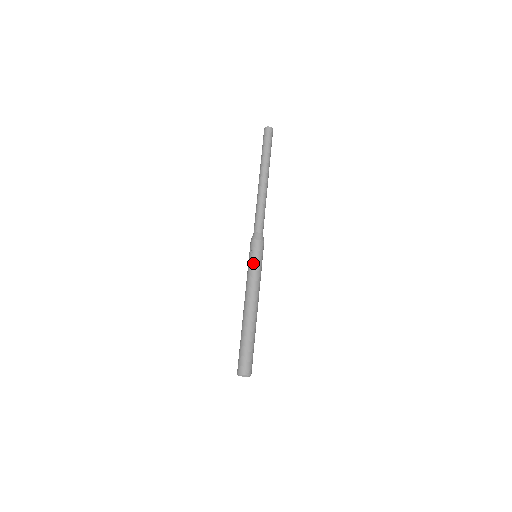
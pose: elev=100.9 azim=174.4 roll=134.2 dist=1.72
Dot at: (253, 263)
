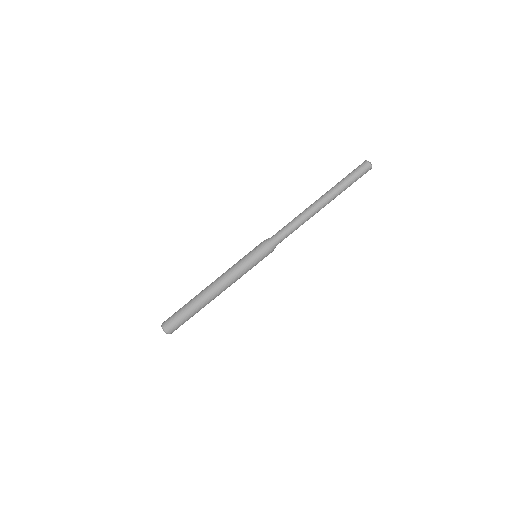
Dot at: (247, 259)
